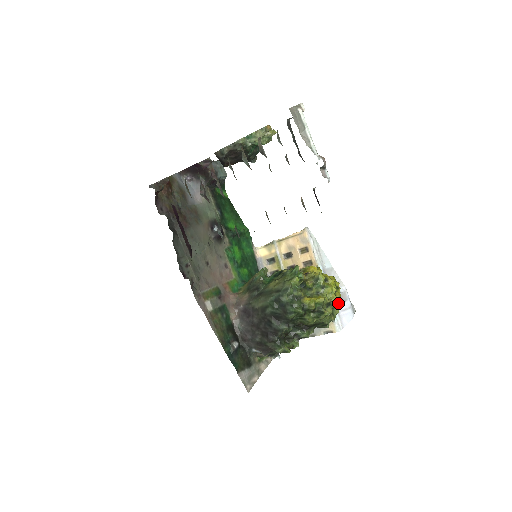
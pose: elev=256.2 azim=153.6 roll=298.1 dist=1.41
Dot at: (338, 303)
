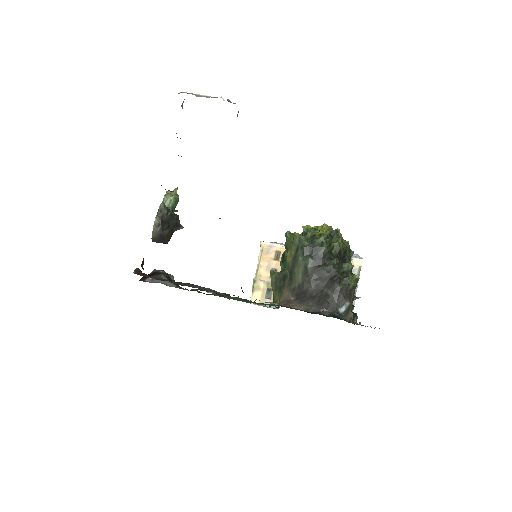
Dot at: occluded
